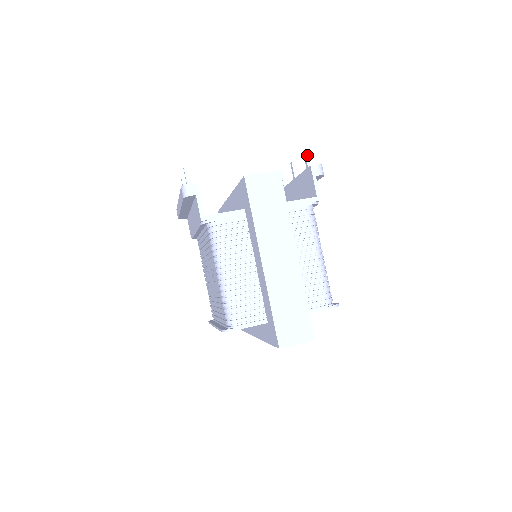
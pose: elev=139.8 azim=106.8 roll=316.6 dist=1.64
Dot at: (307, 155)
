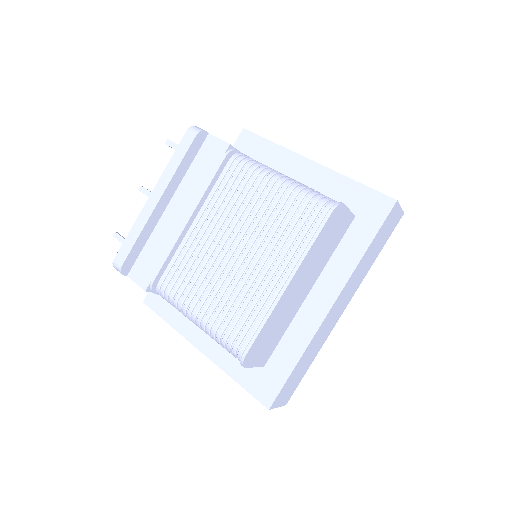
Dot at: occluded
